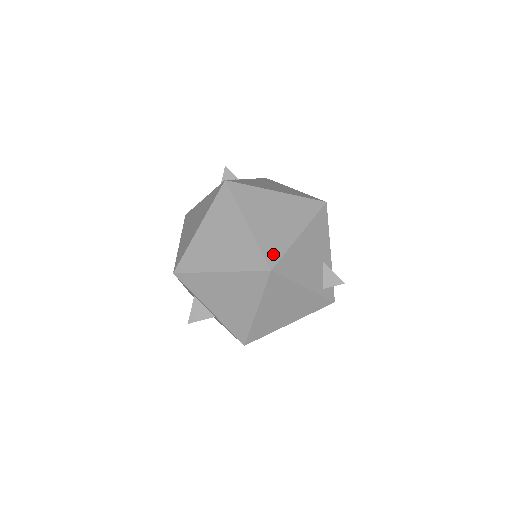
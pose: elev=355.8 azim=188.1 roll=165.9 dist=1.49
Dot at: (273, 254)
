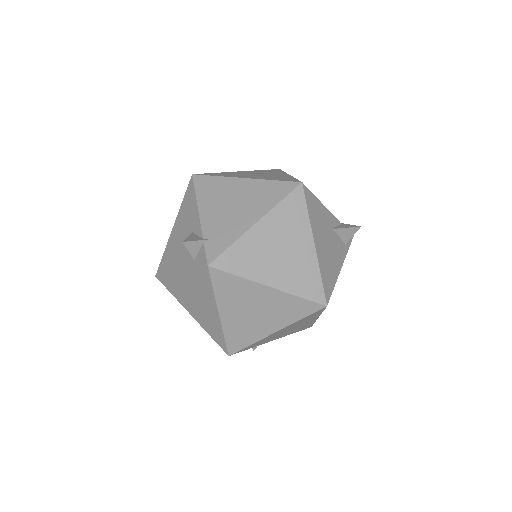
Dot at: (314, 290)
